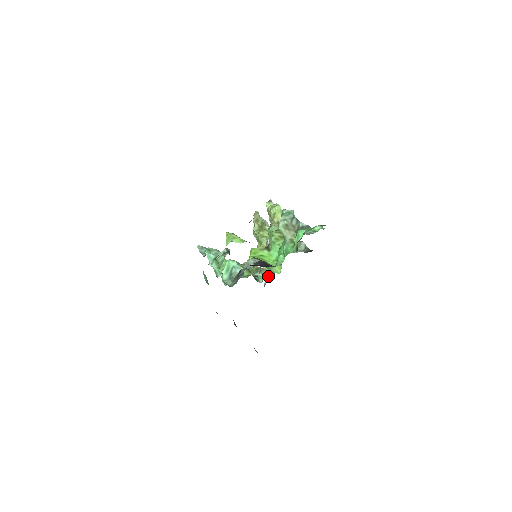
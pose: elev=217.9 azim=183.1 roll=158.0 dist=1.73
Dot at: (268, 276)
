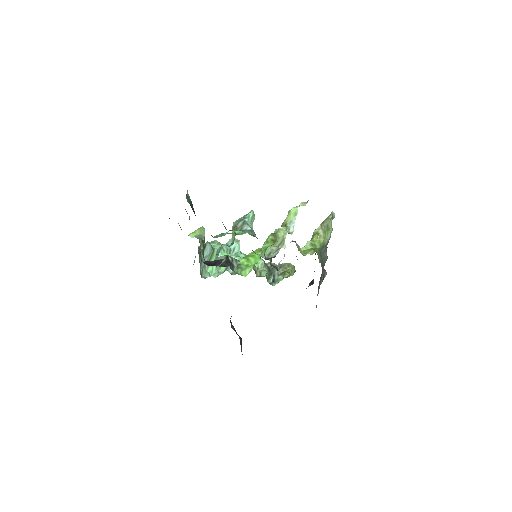
Dot at: (310, 283)
